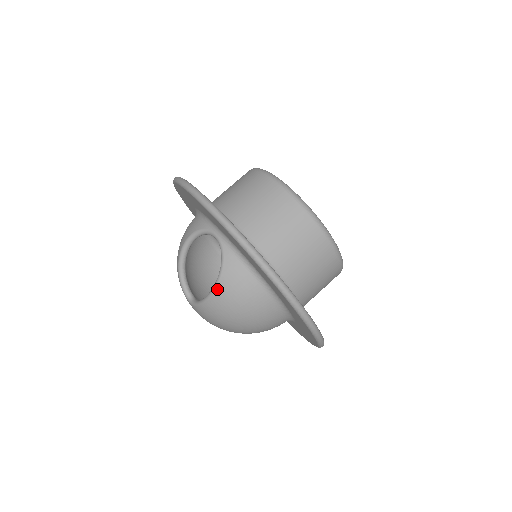
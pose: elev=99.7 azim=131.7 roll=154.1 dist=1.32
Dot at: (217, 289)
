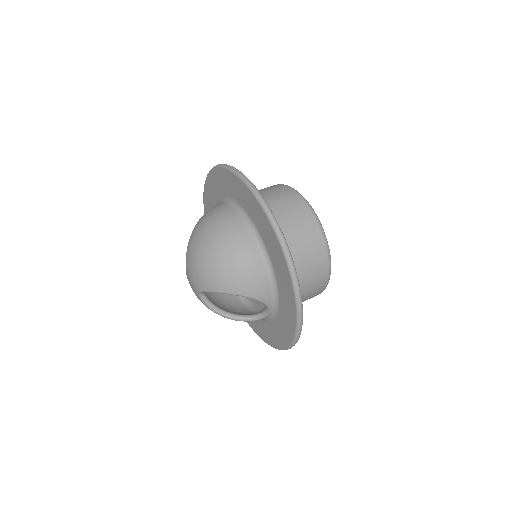
Dot at: (197, 222)
